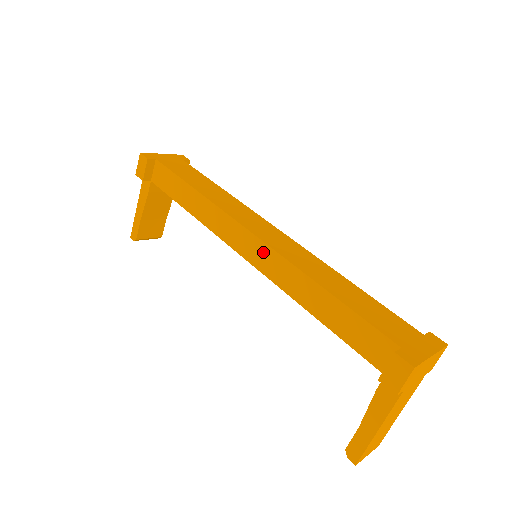
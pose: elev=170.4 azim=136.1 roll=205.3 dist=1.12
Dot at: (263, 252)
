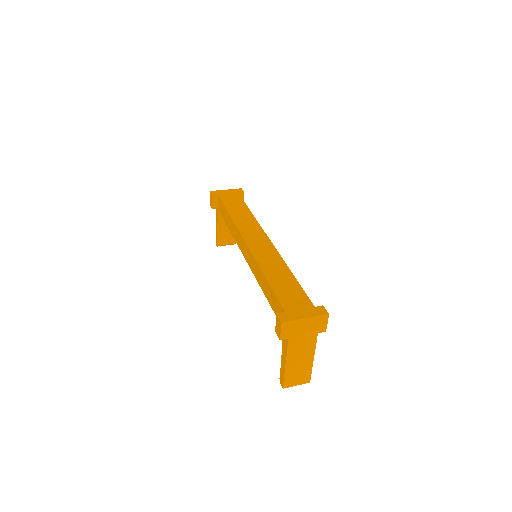
Dot at: (248, 254)
